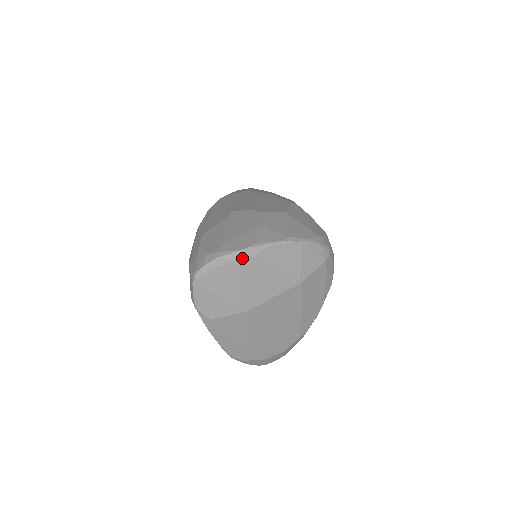
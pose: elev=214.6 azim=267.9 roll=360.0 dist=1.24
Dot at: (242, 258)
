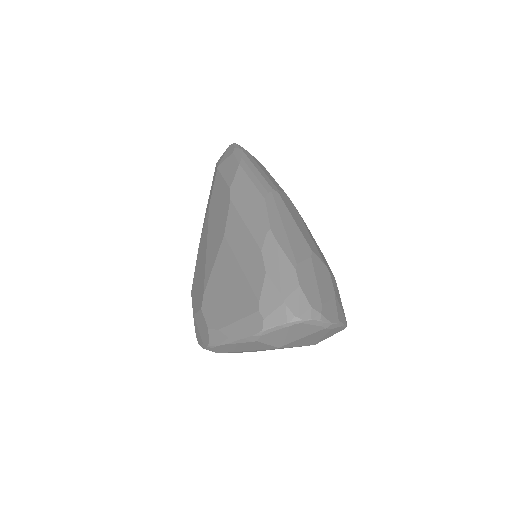
Dot at: (328, 328)
